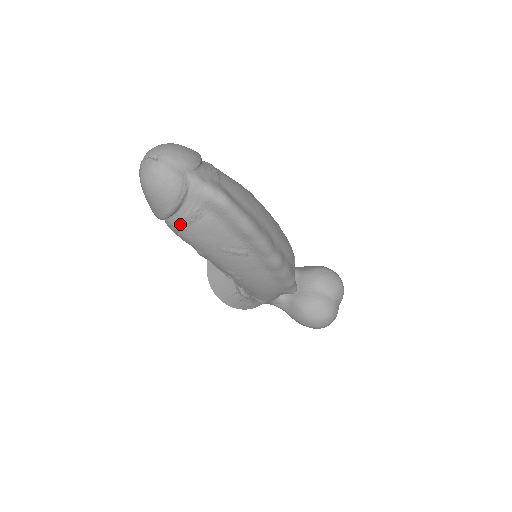
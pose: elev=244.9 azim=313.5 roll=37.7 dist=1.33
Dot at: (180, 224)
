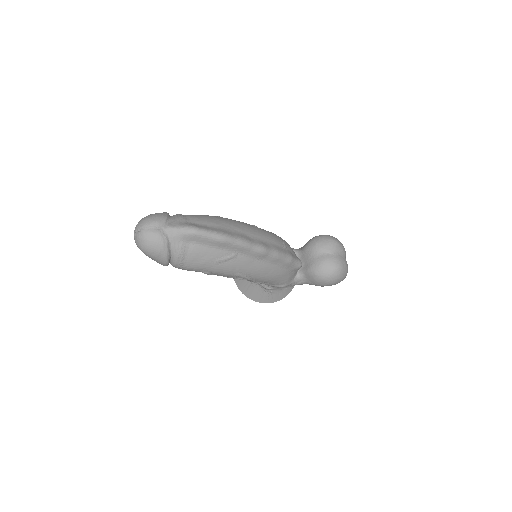
Dot at: (178, 261)
